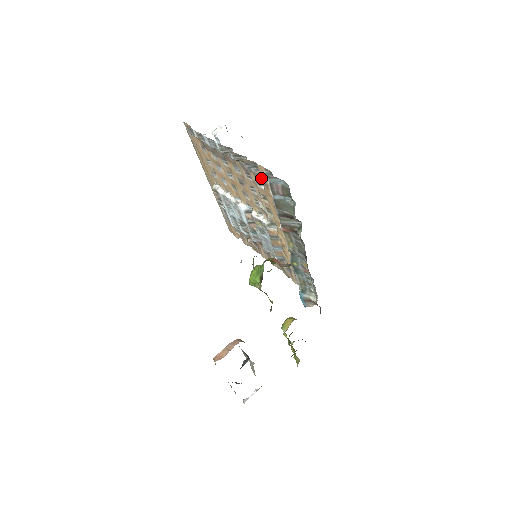
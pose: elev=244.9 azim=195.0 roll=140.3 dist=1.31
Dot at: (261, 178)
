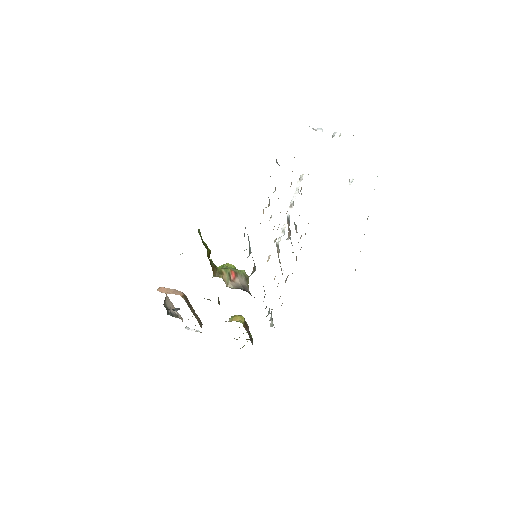
Dot at: (263, 211)
